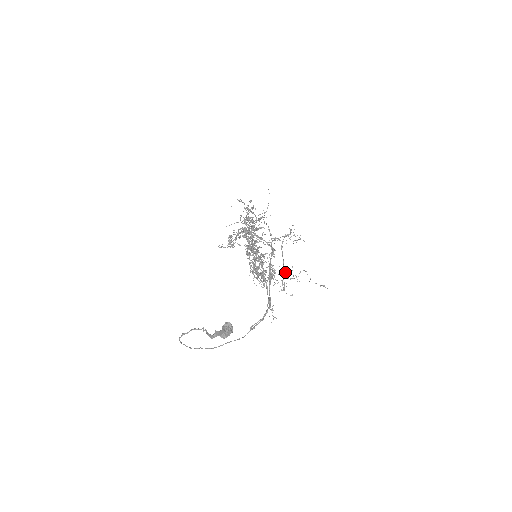
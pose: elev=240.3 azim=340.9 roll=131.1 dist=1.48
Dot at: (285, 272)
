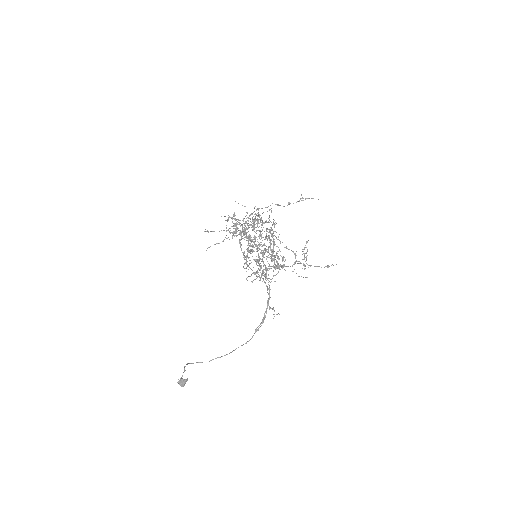
Dot at: (295, 255)
